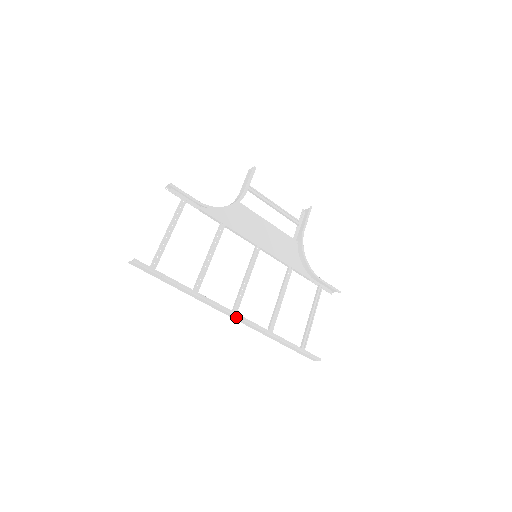
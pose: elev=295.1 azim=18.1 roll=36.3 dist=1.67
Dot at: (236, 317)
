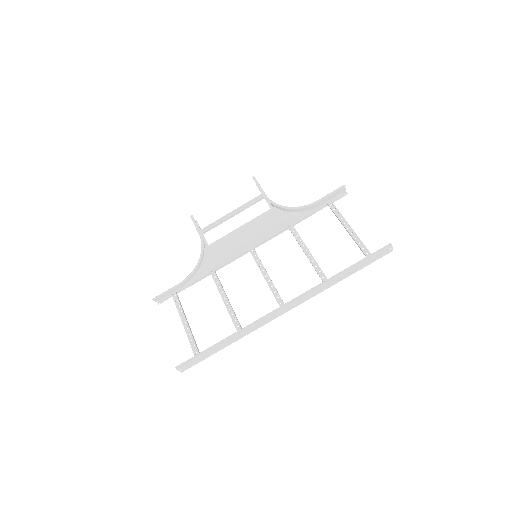
Dot at: (284, 309)
